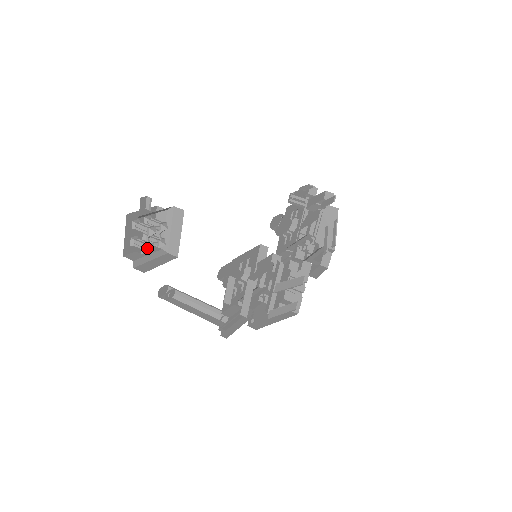
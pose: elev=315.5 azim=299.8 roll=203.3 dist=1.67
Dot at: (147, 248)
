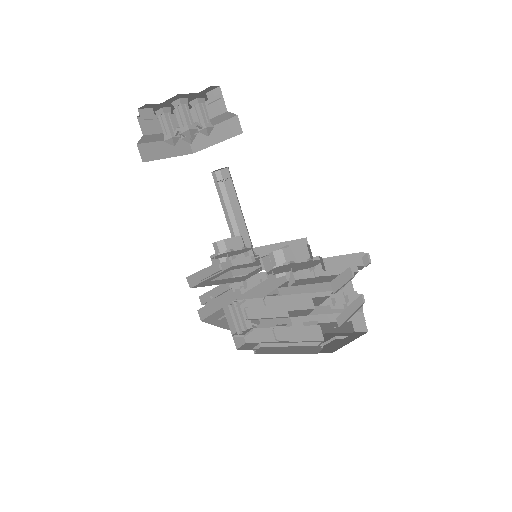
Dot at: (184, 138)
